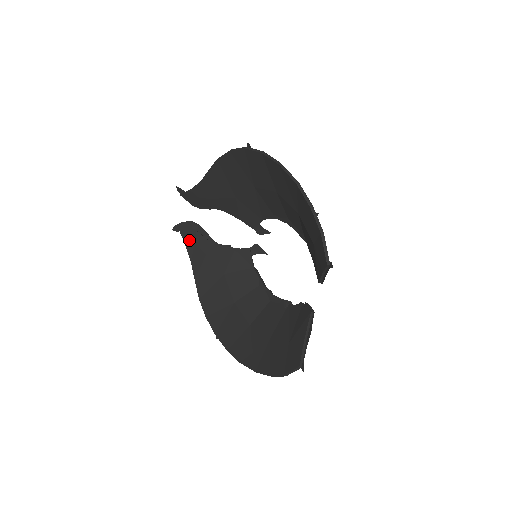
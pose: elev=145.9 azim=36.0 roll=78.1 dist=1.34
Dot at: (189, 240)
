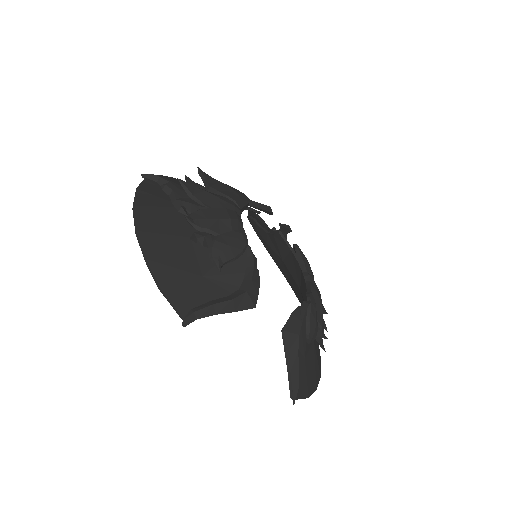
Dot at: (255, 230)
